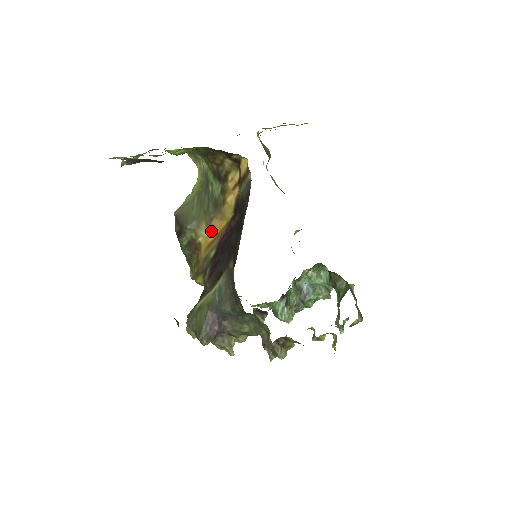
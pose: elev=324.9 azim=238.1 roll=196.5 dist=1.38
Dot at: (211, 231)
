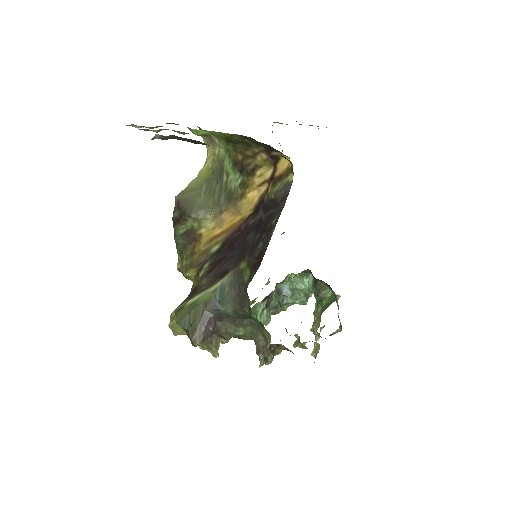
Dot at: (219, 224)
